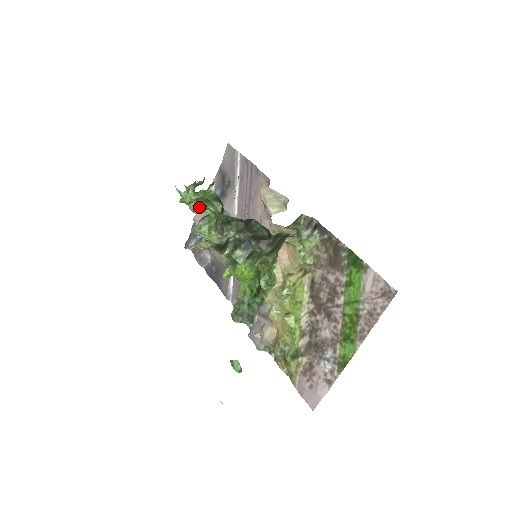
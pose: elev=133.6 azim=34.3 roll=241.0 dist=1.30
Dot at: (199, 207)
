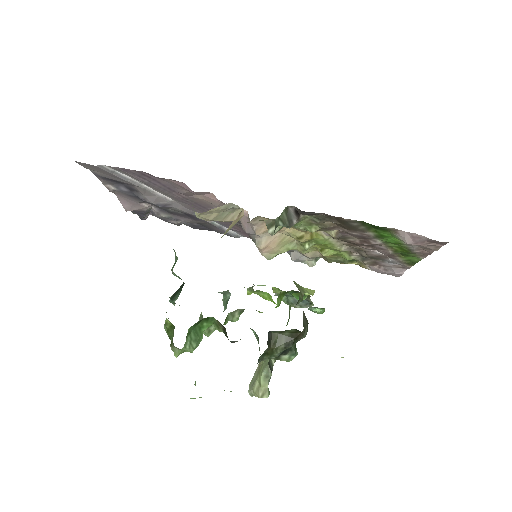
Dot at: (198, 342)
